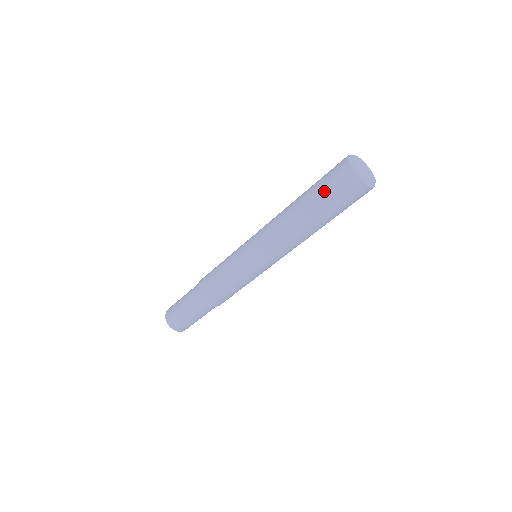
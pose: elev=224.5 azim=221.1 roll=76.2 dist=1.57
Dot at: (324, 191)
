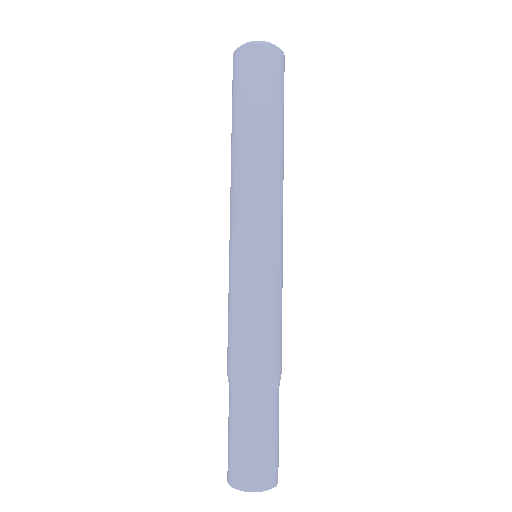
Dot at: occluded
